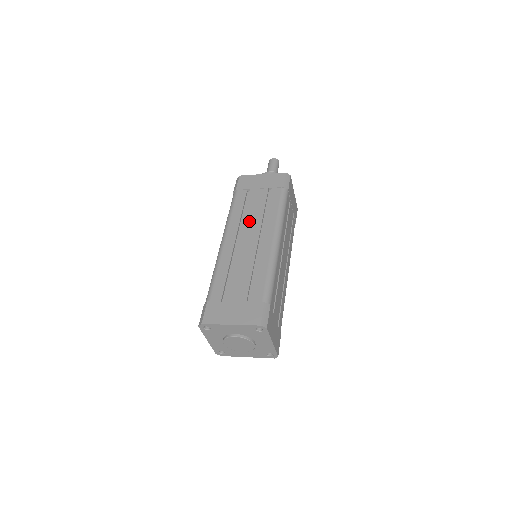
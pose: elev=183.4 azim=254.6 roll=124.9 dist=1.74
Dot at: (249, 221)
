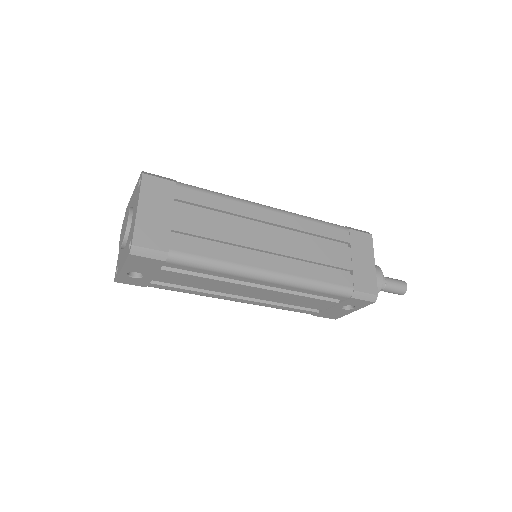
Dot at: occluded
